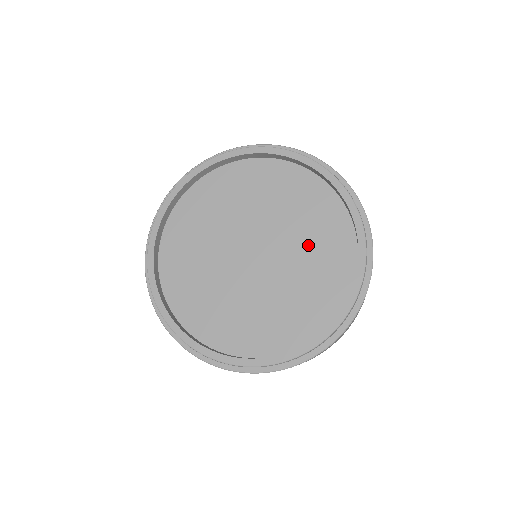
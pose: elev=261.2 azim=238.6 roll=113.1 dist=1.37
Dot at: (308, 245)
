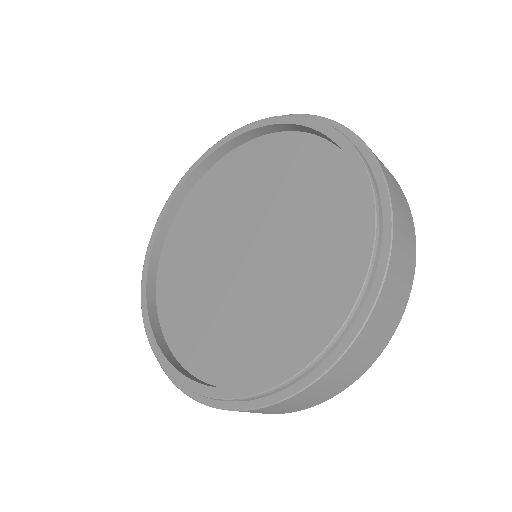
Dot at: (307, 224)
